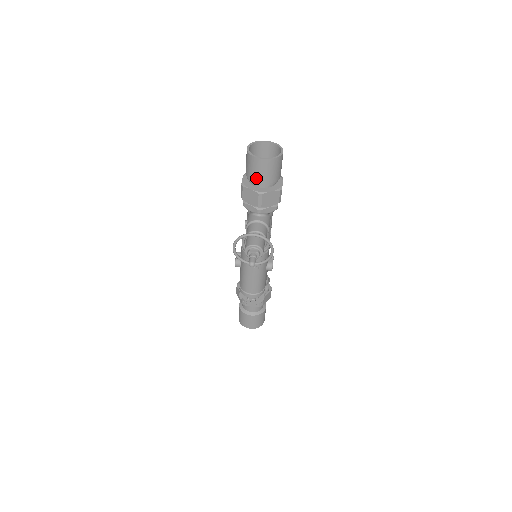
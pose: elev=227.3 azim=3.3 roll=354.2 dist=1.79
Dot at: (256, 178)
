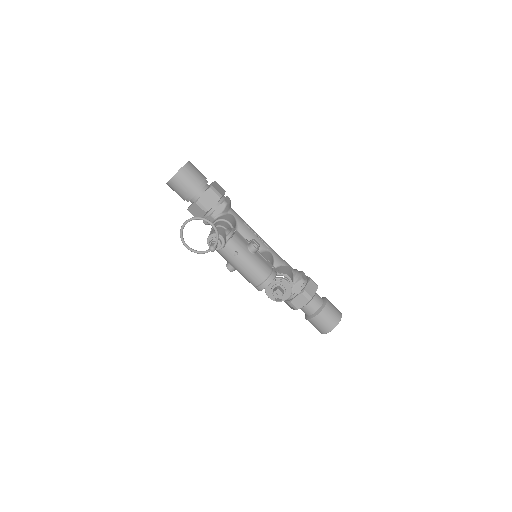
Dot at: (185, 194)
